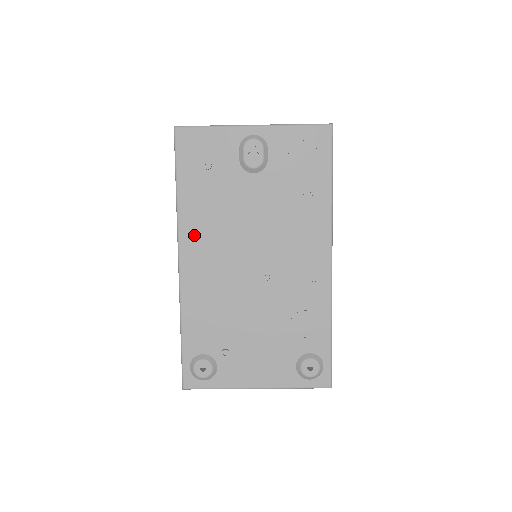
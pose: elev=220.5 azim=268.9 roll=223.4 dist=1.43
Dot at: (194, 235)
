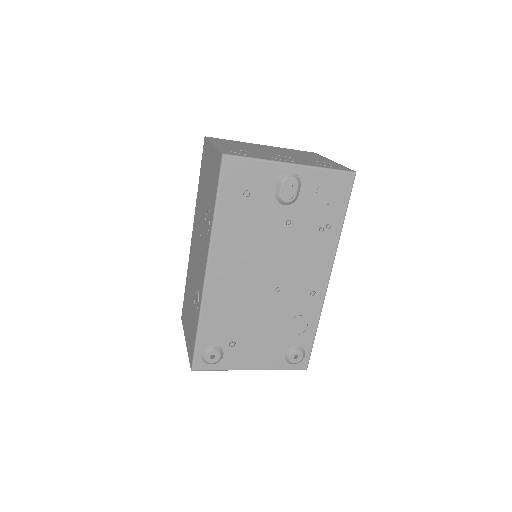
Dot at: (224, 251)
